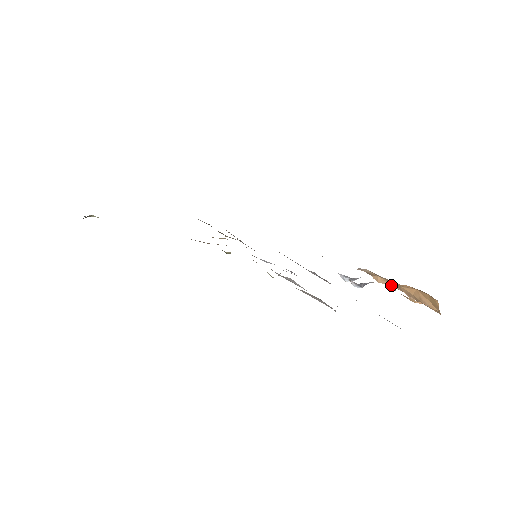
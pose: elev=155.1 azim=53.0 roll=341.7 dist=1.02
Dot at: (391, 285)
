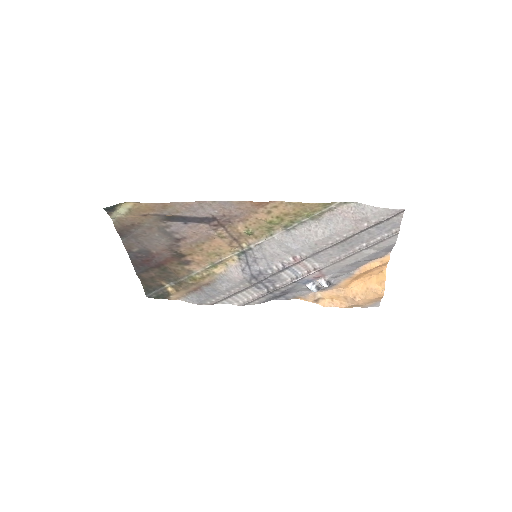
Dot at: (335, 306)
